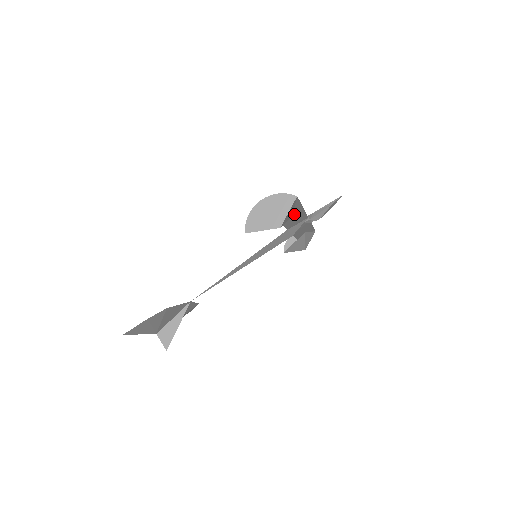
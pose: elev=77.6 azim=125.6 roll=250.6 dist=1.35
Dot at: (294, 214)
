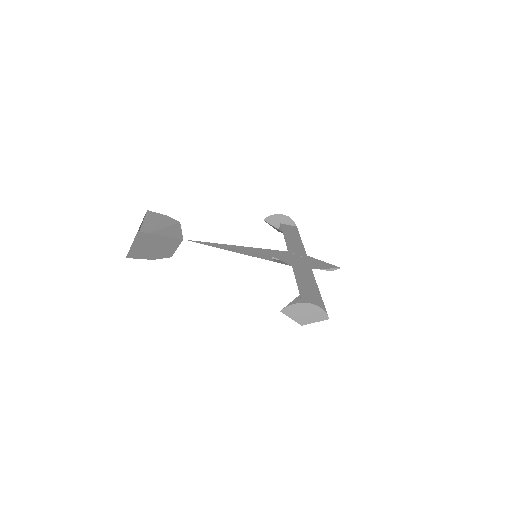
Dot at: (311, 288)
